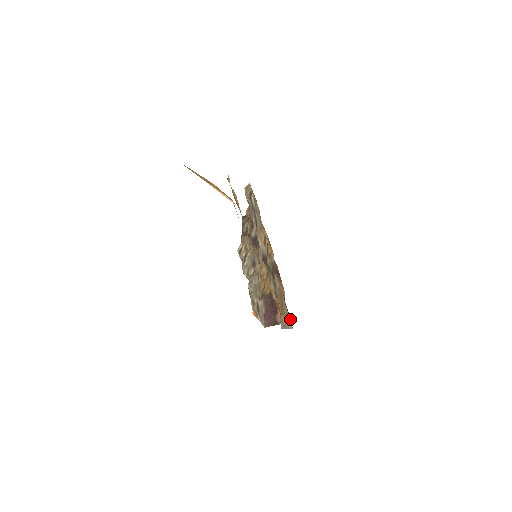
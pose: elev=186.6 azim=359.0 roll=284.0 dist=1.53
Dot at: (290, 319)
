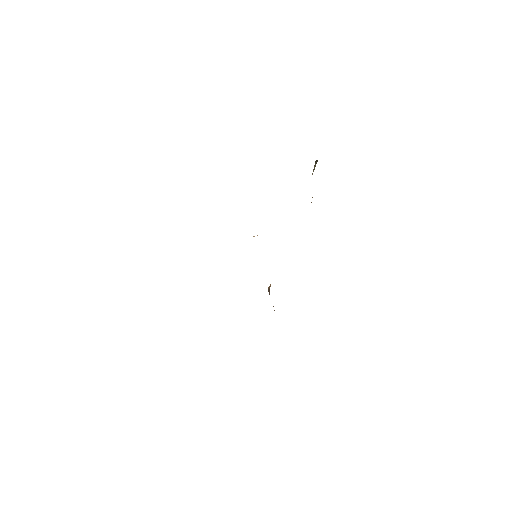
Dot at: occluded
